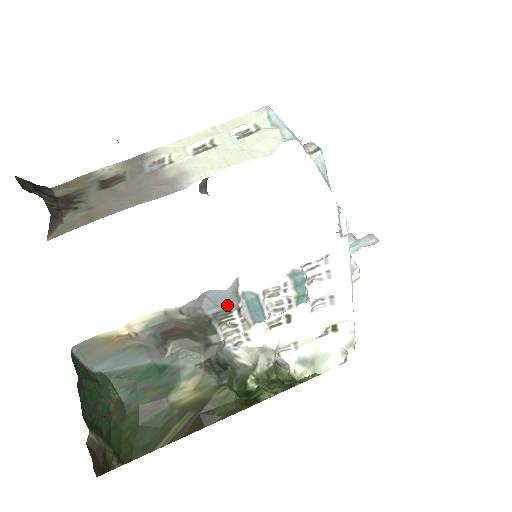
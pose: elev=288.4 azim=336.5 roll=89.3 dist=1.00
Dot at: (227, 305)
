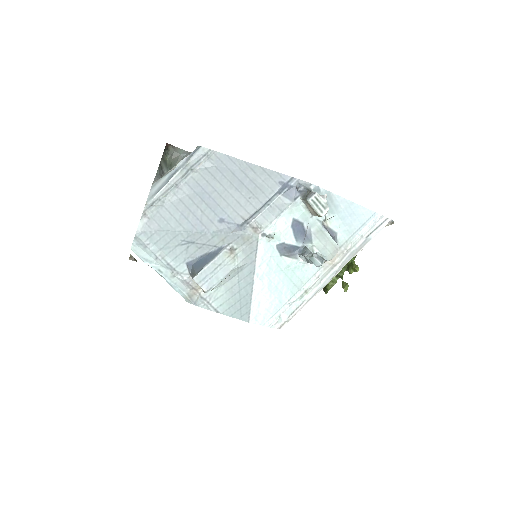
Dot at: occluded
